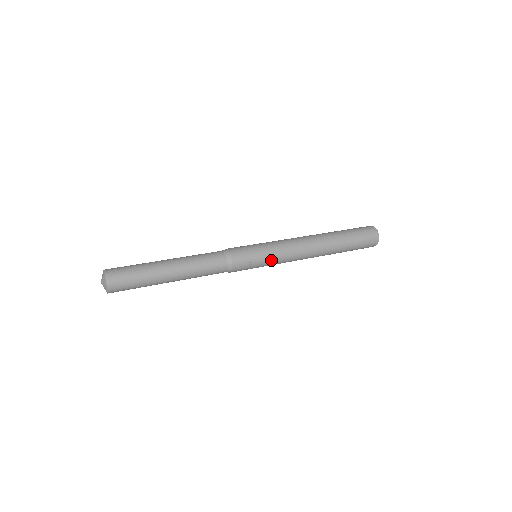
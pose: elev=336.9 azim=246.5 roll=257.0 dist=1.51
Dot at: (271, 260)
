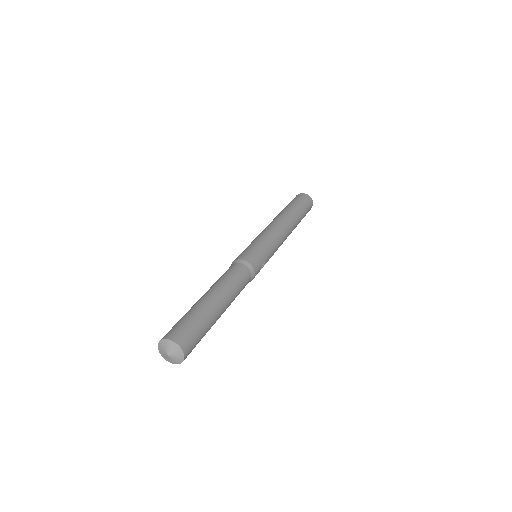
Dot at: (272, 255)
